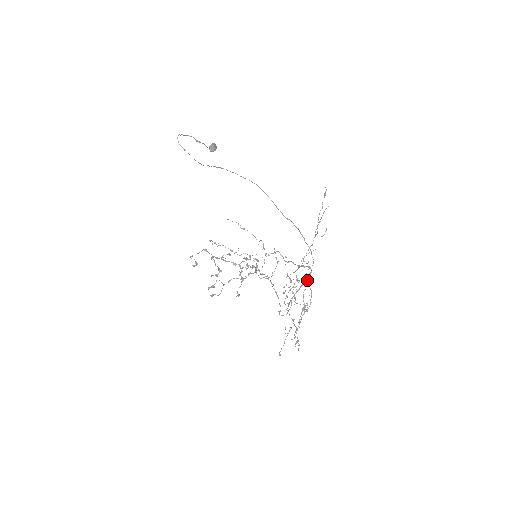
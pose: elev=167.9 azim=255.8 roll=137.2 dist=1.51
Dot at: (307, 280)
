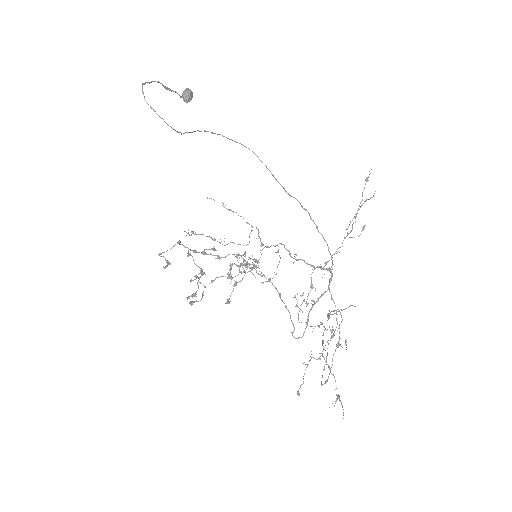
Dot at: (328, 289)
